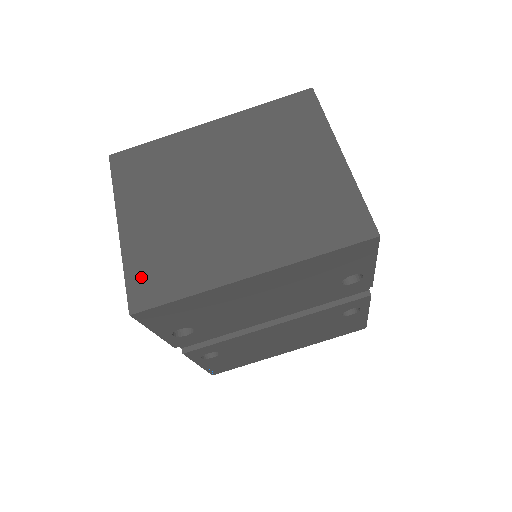
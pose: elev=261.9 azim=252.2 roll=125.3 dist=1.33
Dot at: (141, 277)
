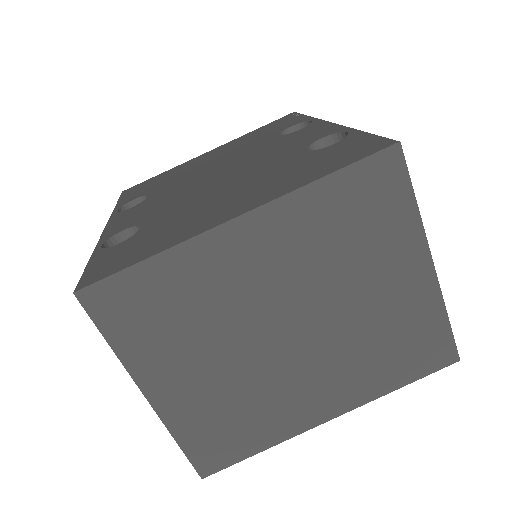
Dot at: (202, 444)
